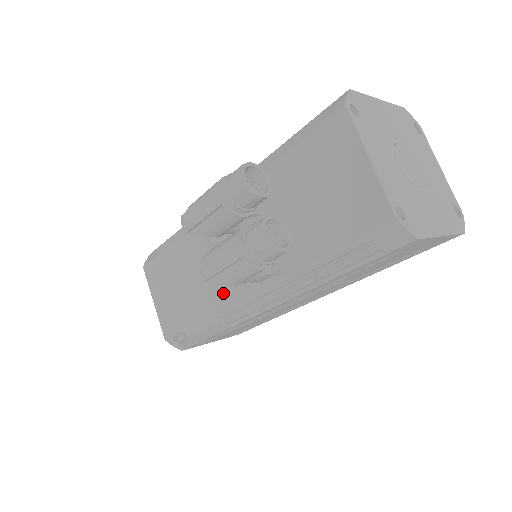
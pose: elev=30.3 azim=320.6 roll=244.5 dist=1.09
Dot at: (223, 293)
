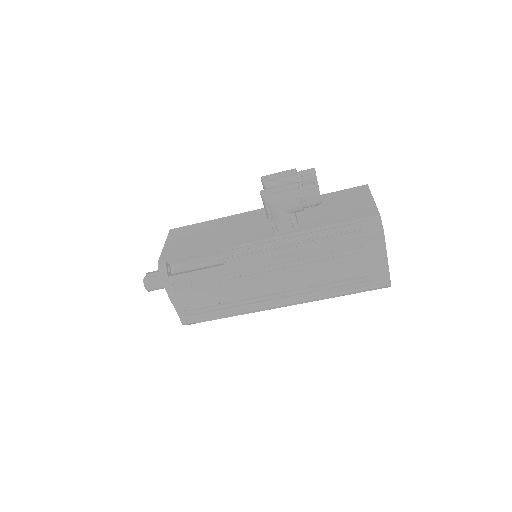
Dot at: (240, 239)
